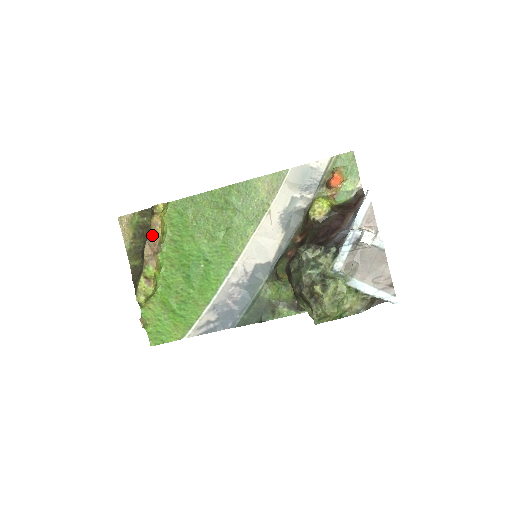
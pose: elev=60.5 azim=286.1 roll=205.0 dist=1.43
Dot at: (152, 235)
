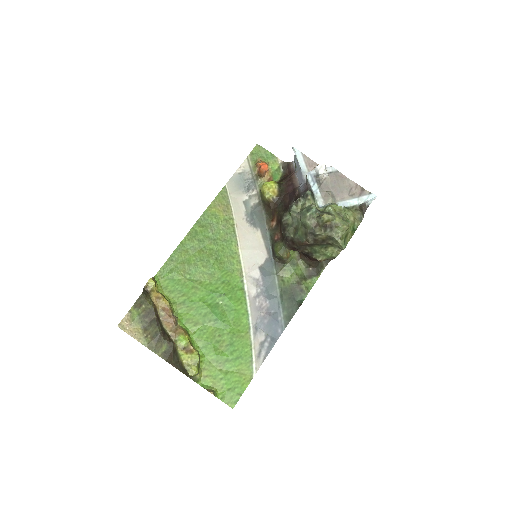
Dot at: (161, 310)
